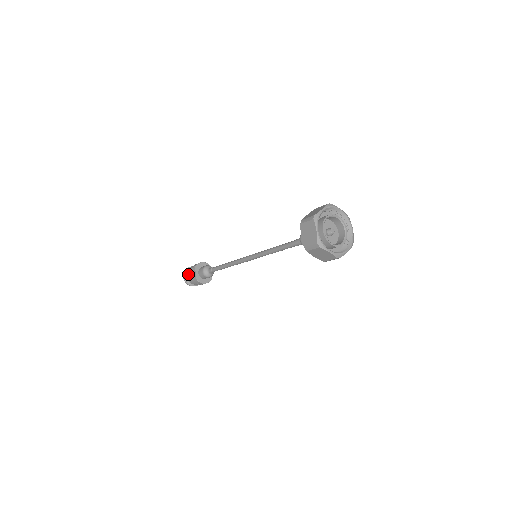
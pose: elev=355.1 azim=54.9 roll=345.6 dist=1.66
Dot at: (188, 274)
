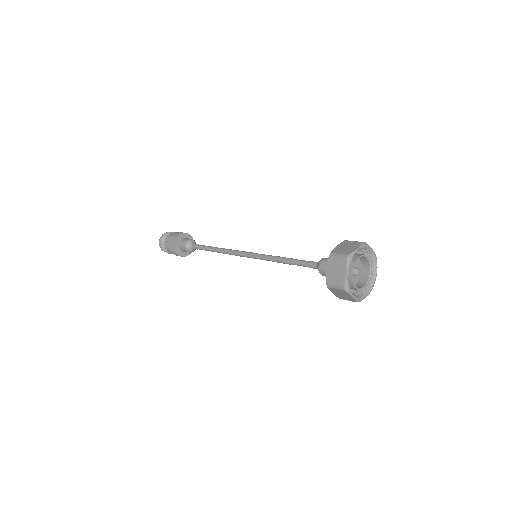
Dot at: (166, 241)
